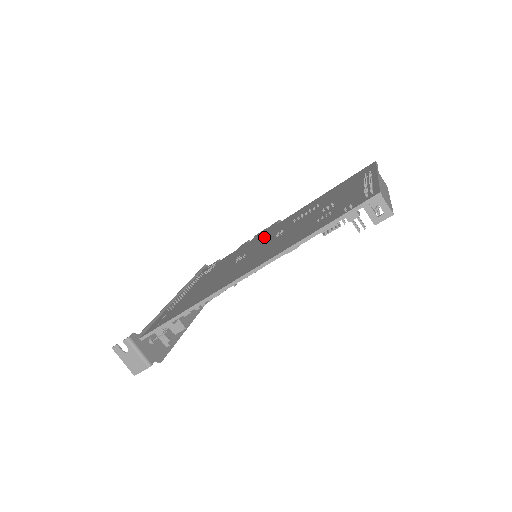
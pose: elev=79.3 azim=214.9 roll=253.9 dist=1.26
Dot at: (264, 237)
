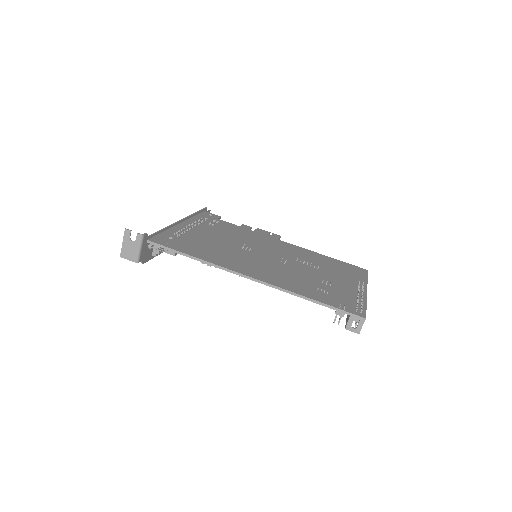
Dot at: (268, 244)
